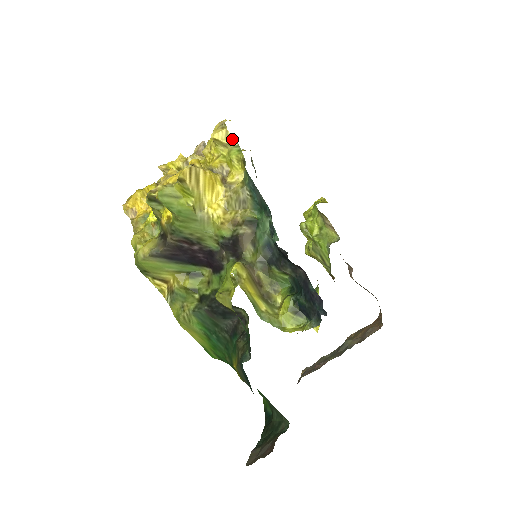
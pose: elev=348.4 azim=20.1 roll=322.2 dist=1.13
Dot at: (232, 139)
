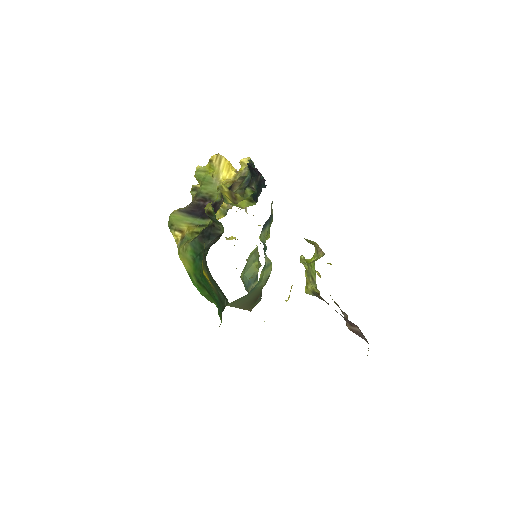
Dot at: occluded
